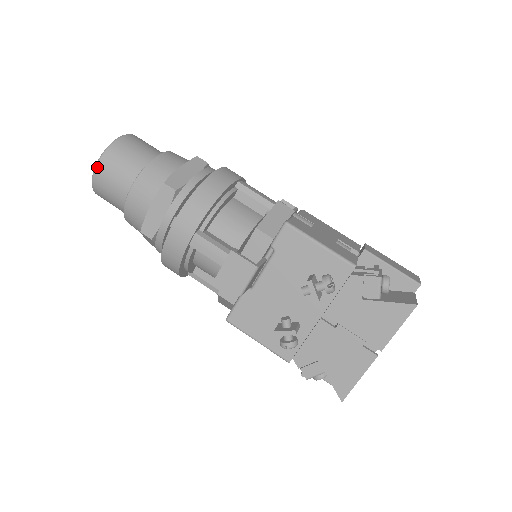
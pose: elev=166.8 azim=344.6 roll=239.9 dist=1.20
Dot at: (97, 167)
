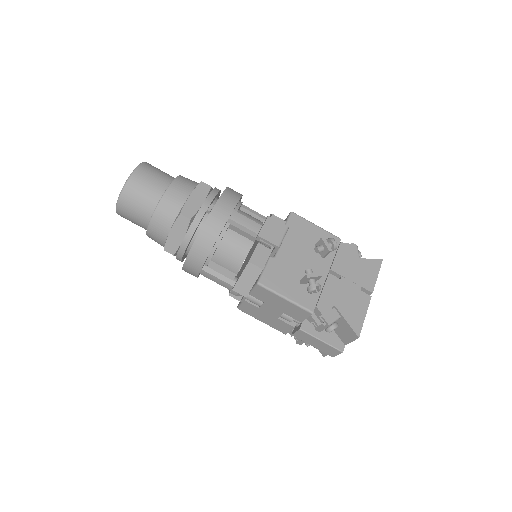
Dot at: (135, 171)
